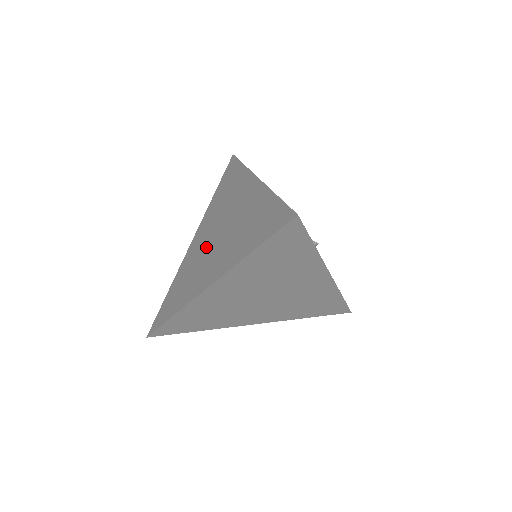
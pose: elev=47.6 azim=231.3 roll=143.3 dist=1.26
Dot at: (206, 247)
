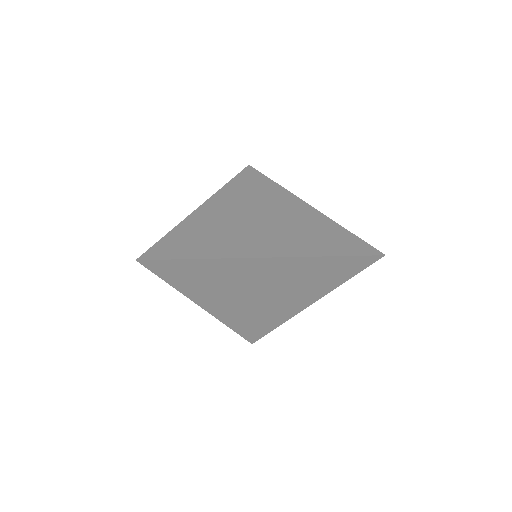
Dot at: (239, 222)
